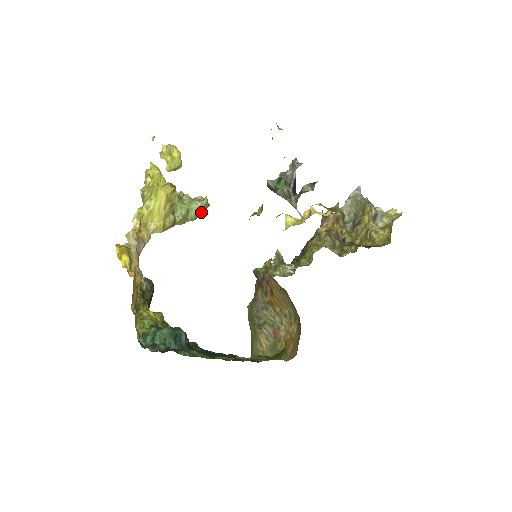
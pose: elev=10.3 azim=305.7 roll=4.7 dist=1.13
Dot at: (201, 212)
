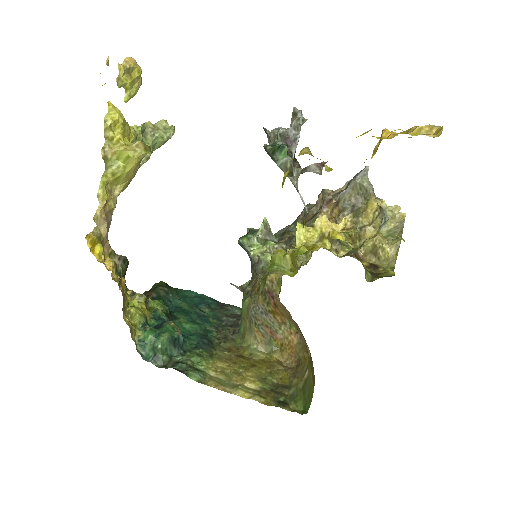
Dot at: occluded
